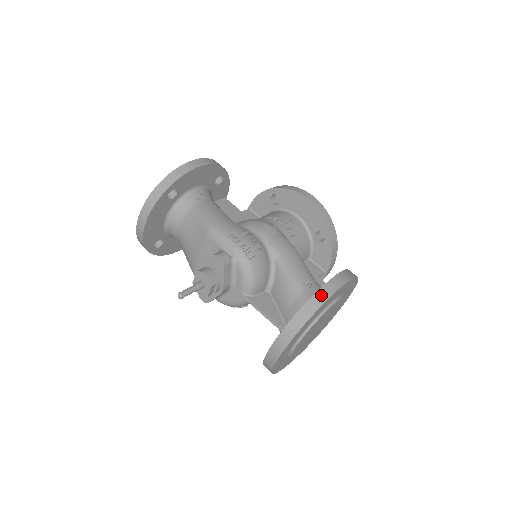
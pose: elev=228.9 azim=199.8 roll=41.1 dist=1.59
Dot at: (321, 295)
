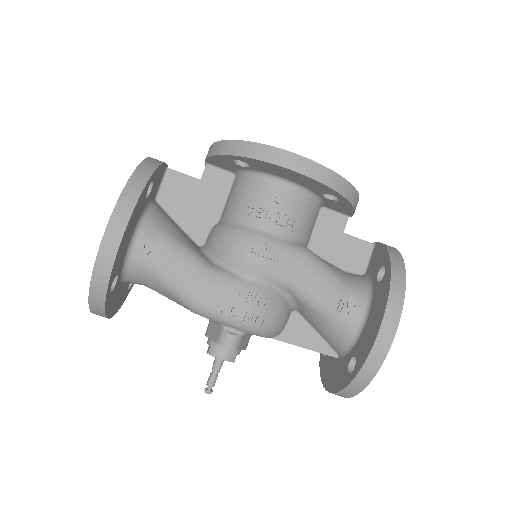
Dot at: (372, 363)
